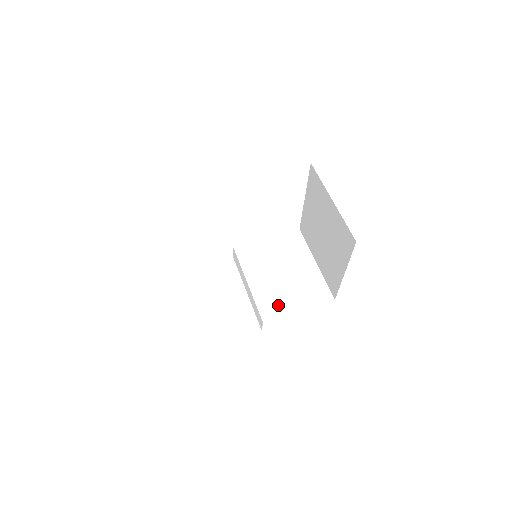
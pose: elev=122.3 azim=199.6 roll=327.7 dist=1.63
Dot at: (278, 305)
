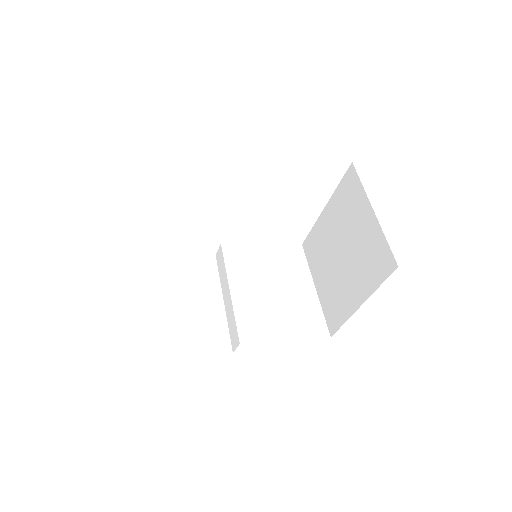
Dot at: (262, 326)
